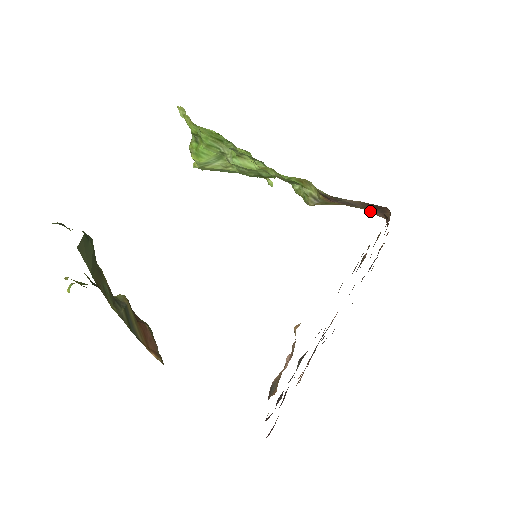
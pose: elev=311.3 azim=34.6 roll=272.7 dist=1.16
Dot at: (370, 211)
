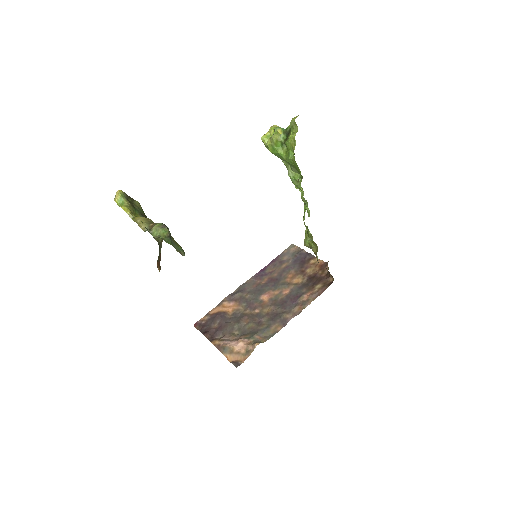
Dot at: (326, 268)
